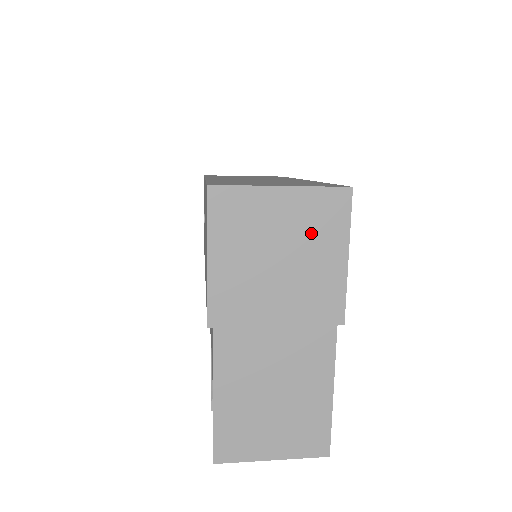
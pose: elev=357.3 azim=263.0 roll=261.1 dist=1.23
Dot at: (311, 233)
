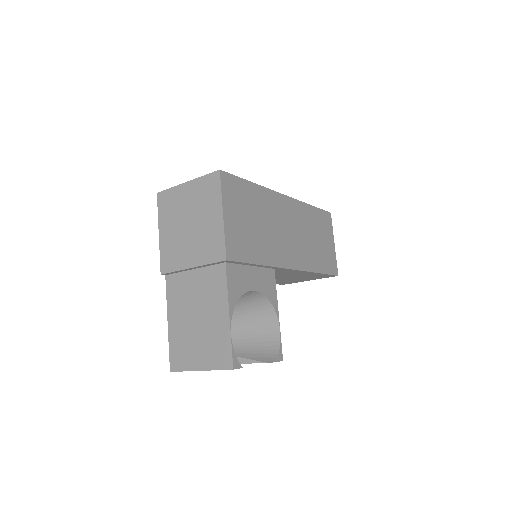
Dot at: (202, 204)
